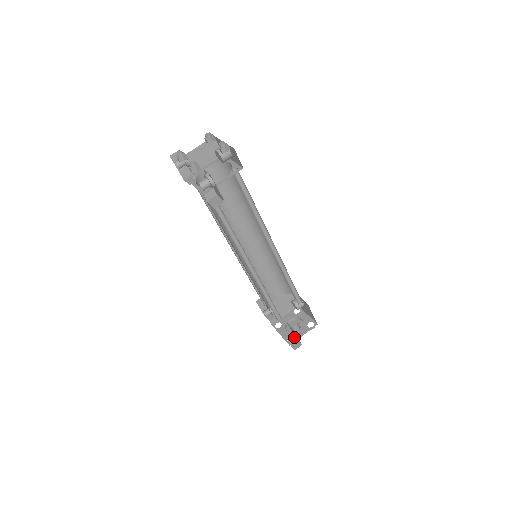
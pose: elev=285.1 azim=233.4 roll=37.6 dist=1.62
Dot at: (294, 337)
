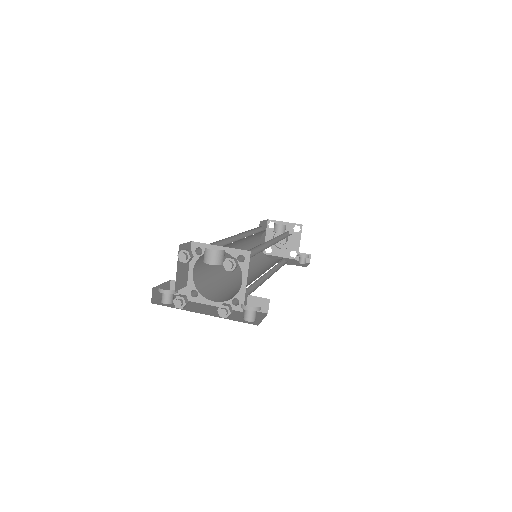
Dot at: (304, 257)
